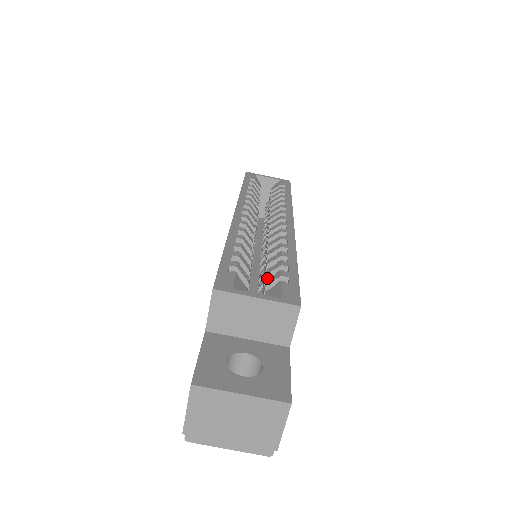
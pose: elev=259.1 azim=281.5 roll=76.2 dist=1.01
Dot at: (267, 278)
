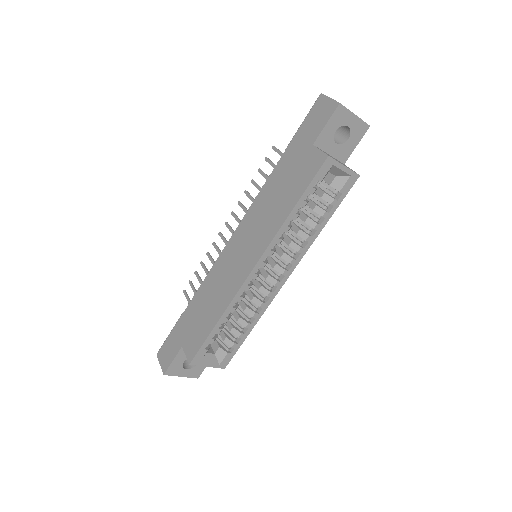
Dot at: (230, 330)
